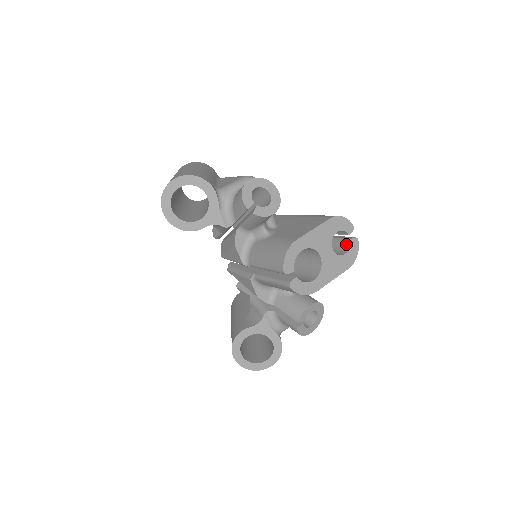
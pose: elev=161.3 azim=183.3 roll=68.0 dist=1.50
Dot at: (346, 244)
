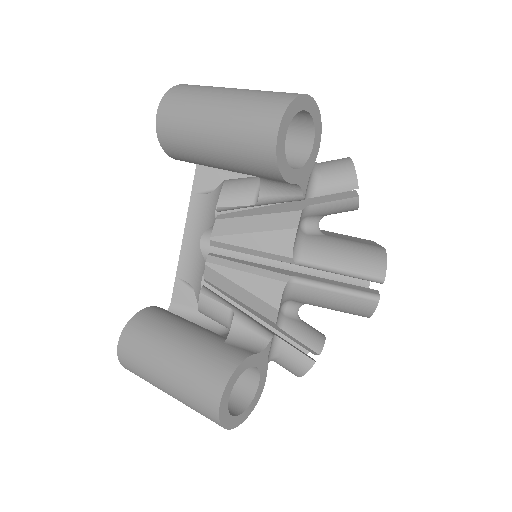
Dot at: occluded
